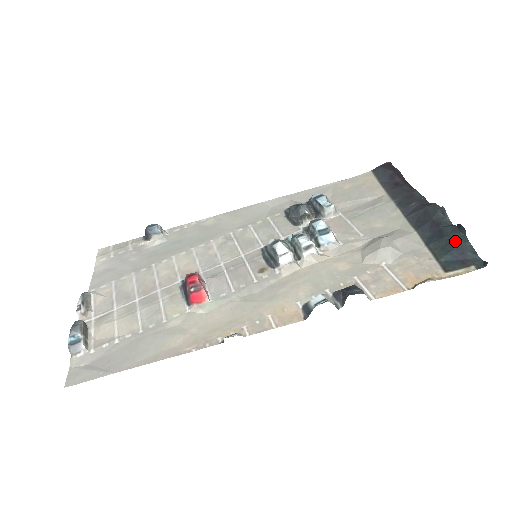
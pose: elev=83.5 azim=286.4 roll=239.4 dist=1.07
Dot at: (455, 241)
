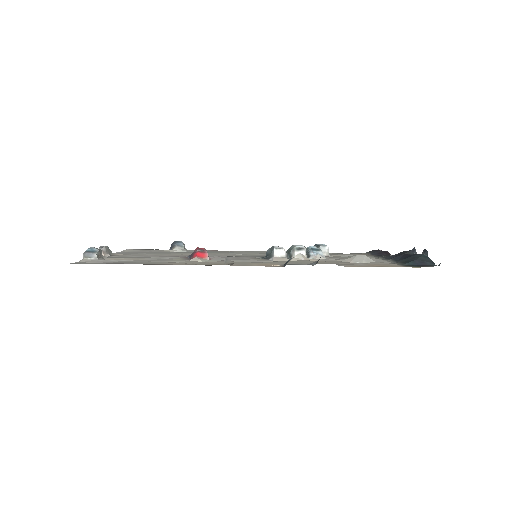
Dot at: (418, 257)
